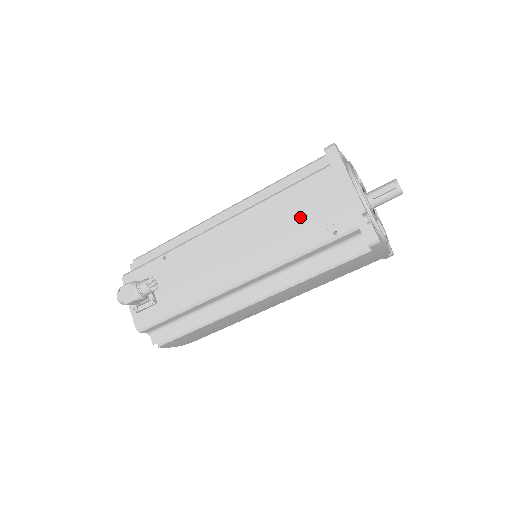
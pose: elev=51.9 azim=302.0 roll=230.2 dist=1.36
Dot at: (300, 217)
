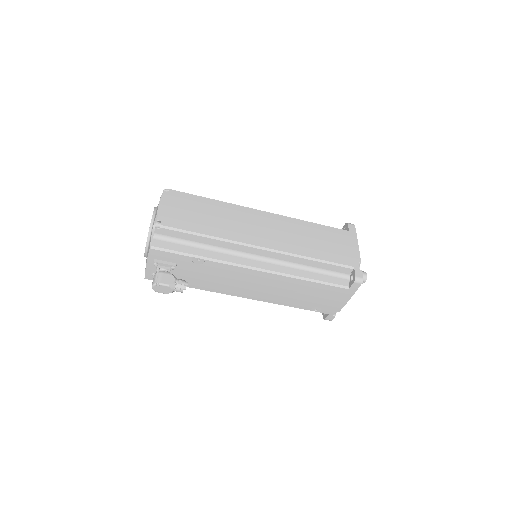
Dot at: (307, 297)
